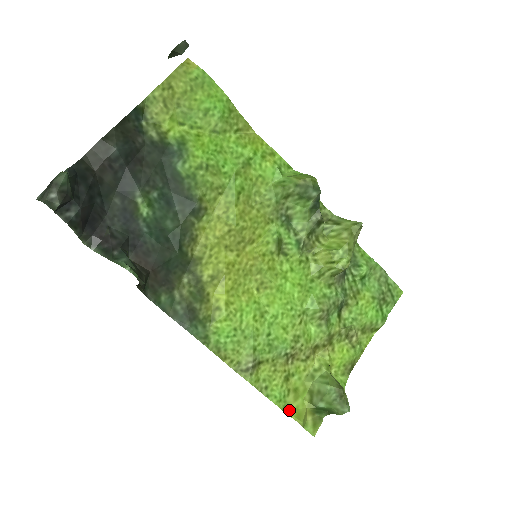
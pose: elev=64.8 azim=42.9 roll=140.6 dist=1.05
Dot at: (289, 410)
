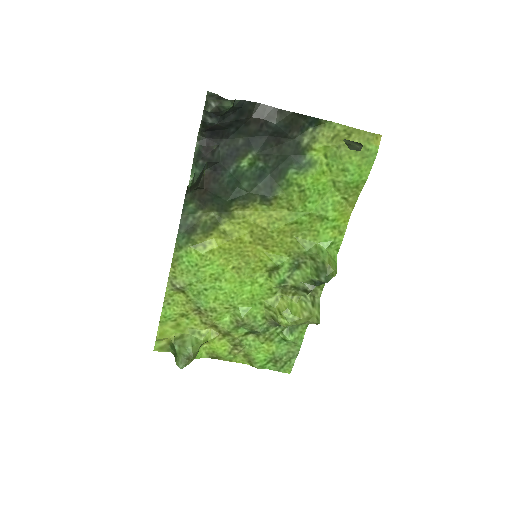
Dot at: (162, 326)
